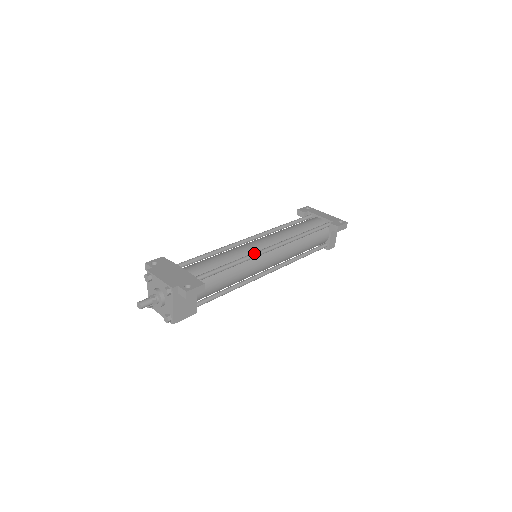
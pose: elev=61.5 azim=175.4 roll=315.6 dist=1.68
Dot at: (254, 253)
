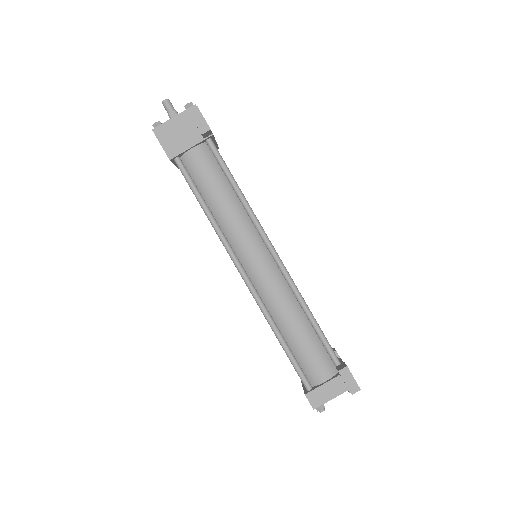
Dot at: occluded
